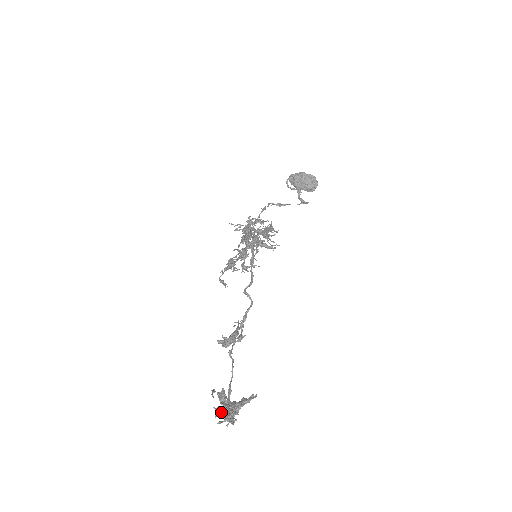
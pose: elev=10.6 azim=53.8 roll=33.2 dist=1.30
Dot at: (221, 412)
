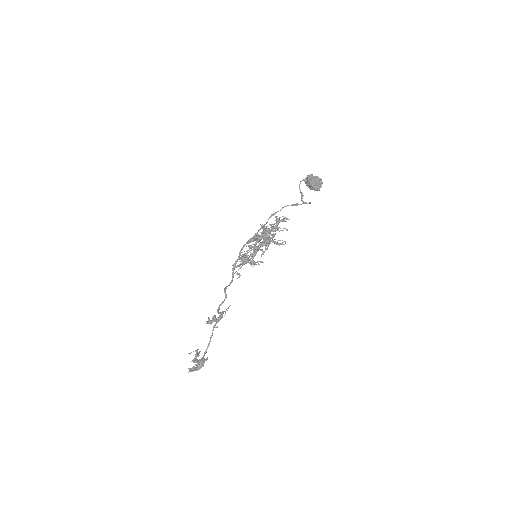
Dot at: occluded
